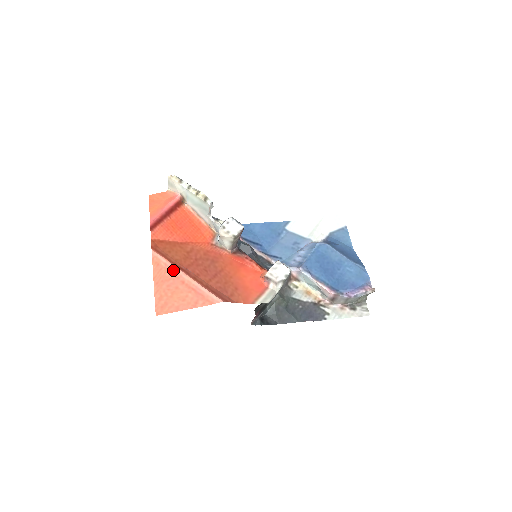
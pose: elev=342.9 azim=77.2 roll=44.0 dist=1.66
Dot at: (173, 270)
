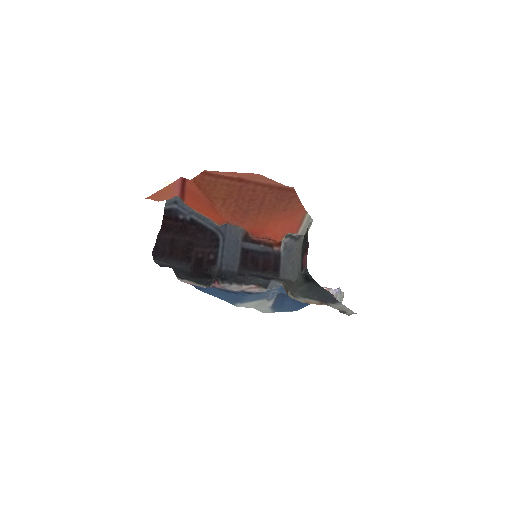
Dot at: (237, 176)
